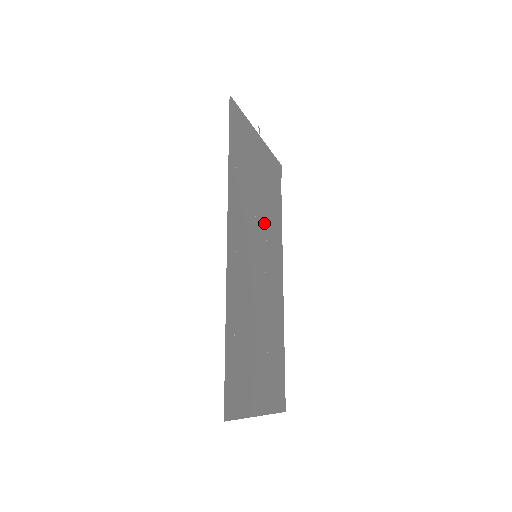
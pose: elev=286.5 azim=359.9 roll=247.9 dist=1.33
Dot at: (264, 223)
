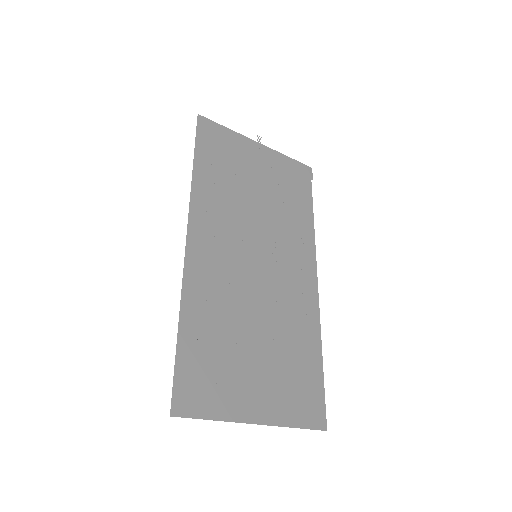
Dot at: (270, 223)
